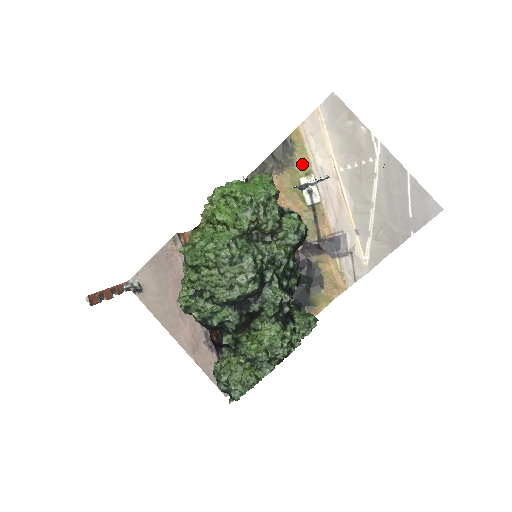
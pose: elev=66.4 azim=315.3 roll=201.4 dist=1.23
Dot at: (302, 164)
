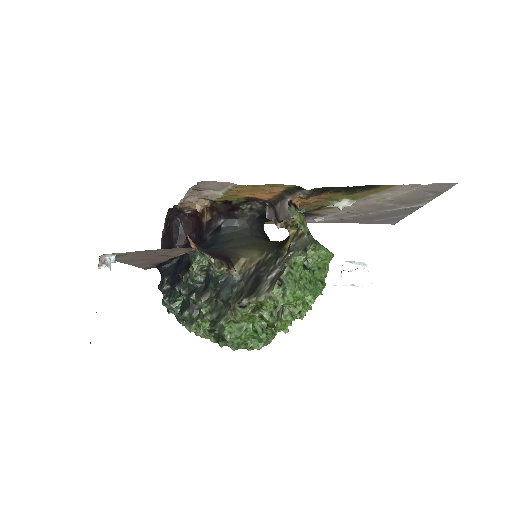
Dot at: (360, 195)
